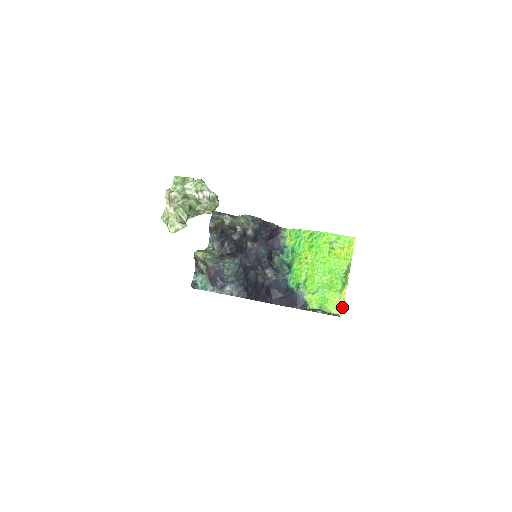
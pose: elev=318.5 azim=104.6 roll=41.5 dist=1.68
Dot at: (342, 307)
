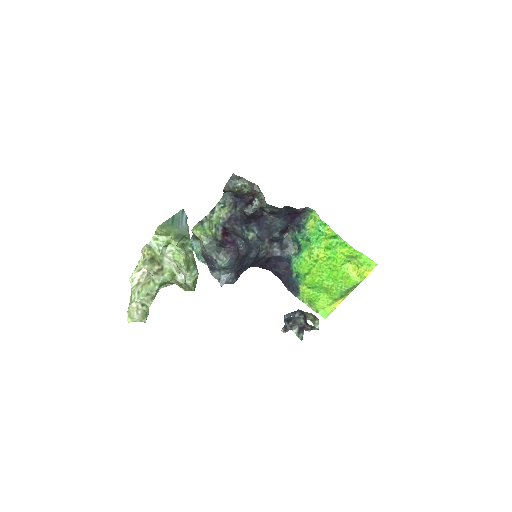
Dot at: (330, 312)
